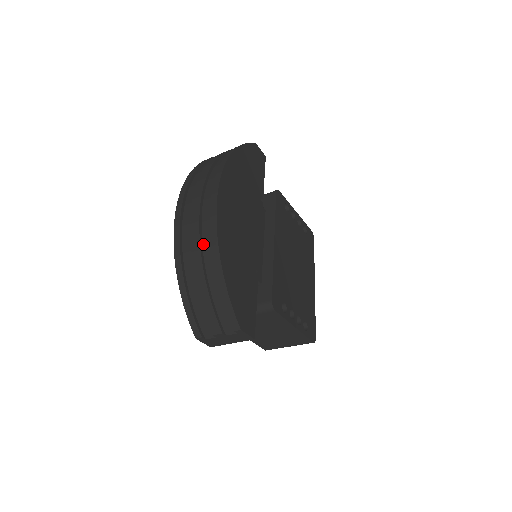
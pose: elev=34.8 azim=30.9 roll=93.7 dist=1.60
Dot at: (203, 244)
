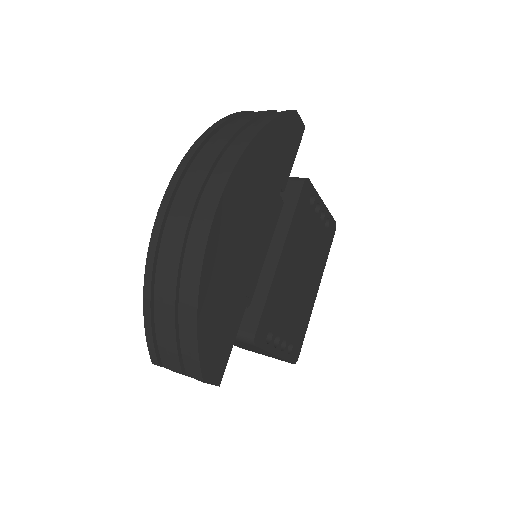
Dot at: (183, 267)
